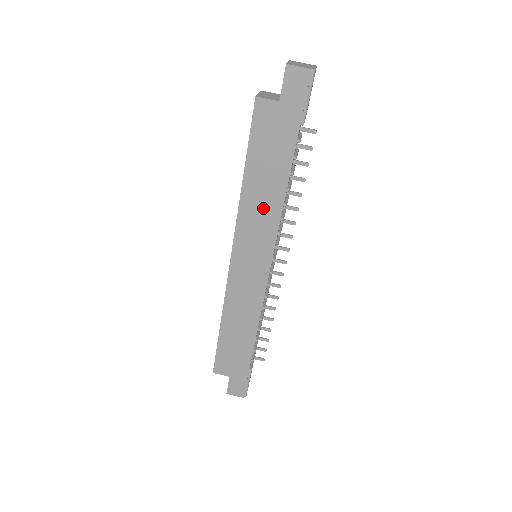
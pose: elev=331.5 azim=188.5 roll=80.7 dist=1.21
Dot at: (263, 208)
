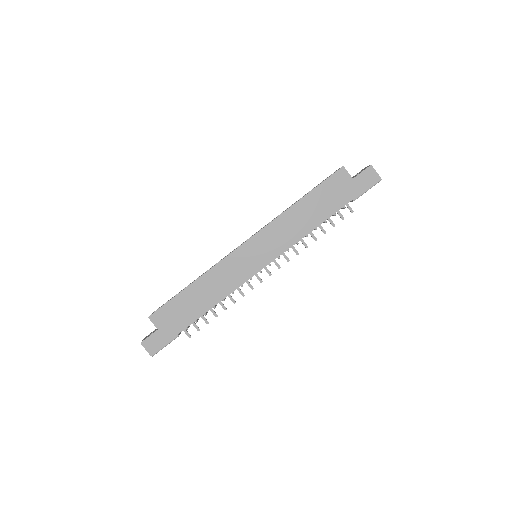
Dot at: (294, 227)
